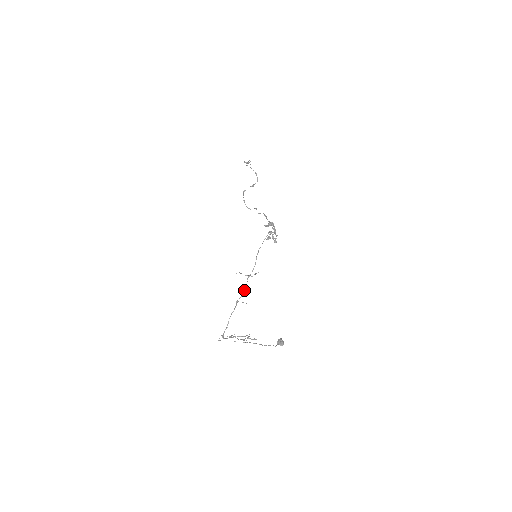
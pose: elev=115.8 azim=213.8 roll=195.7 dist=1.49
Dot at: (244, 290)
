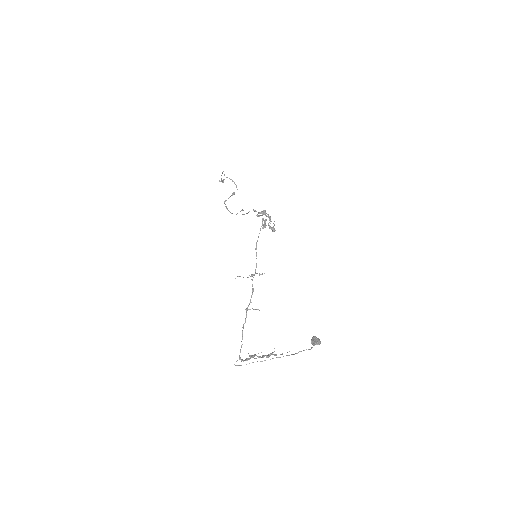
Dot at: occluded
